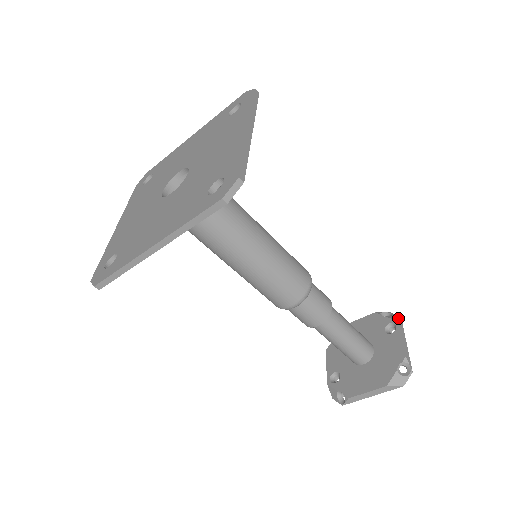
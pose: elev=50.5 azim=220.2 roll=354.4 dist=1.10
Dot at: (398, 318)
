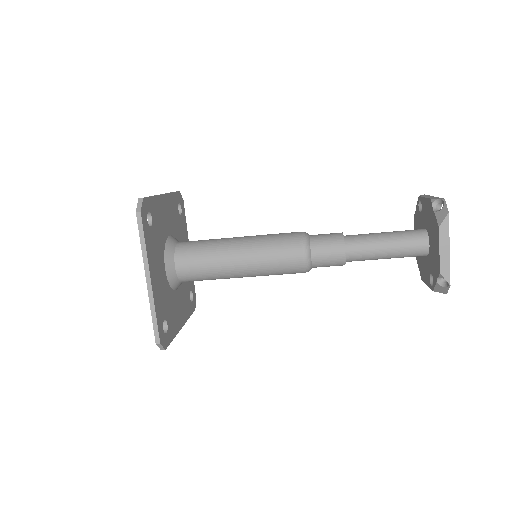
Dot at: occluded
